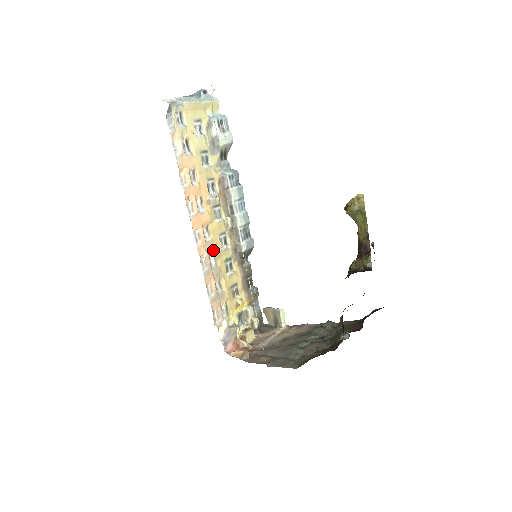
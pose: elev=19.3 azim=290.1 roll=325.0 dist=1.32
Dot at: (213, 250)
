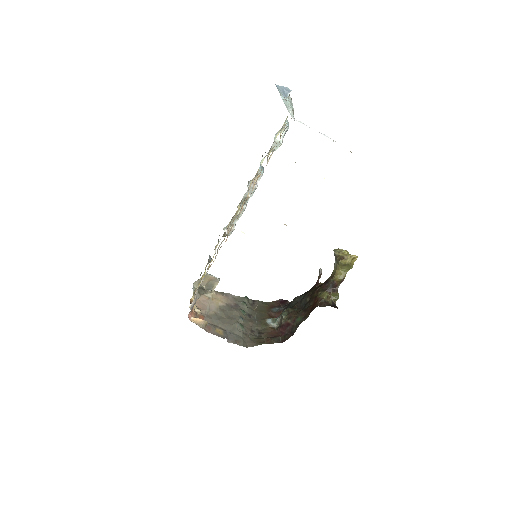
Dot at: occluded
